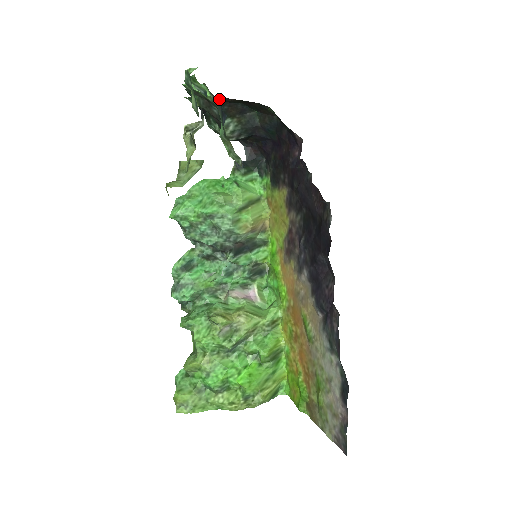
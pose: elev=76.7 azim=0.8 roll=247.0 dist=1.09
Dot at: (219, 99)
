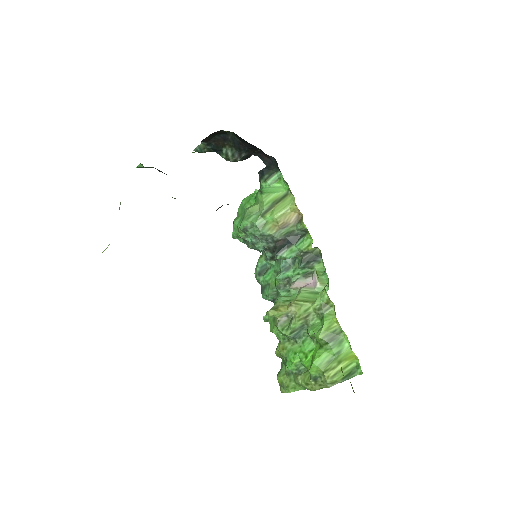
Dot at: (204, 142)
